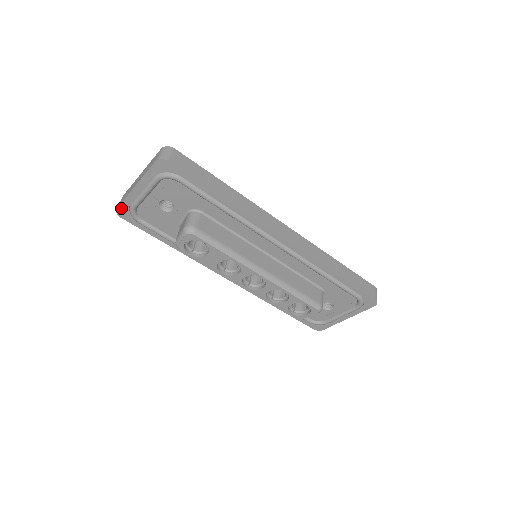
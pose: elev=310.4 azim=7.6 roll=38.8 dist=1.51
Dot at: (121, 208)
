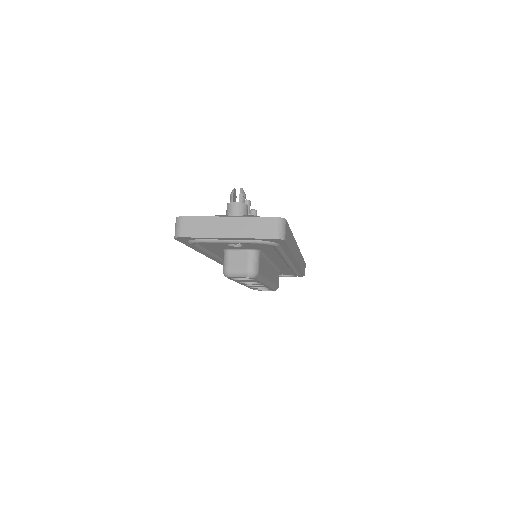
Dot at: (186, 238)
